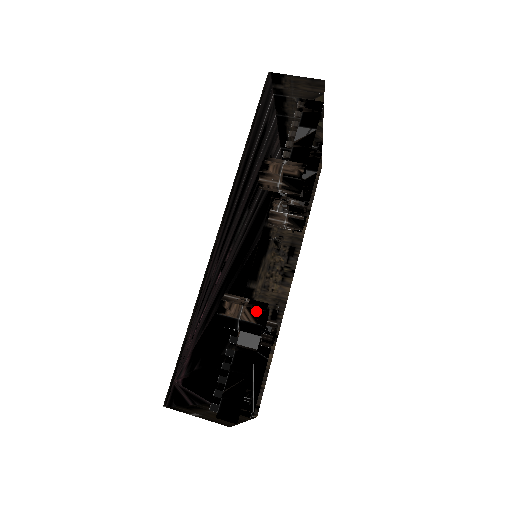
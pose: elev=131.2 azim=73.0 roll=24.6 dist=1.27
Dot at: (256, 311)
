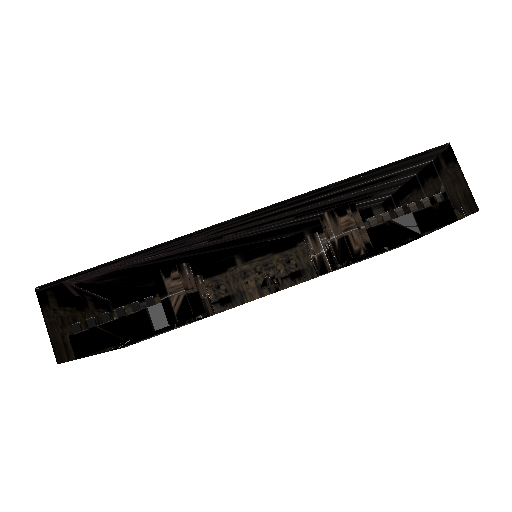
Dot at: (188, 307)
